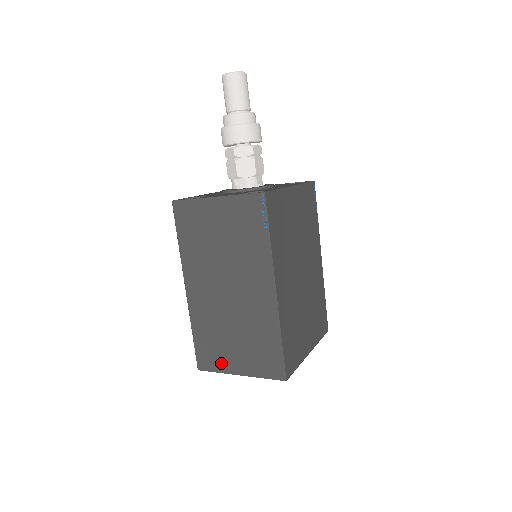
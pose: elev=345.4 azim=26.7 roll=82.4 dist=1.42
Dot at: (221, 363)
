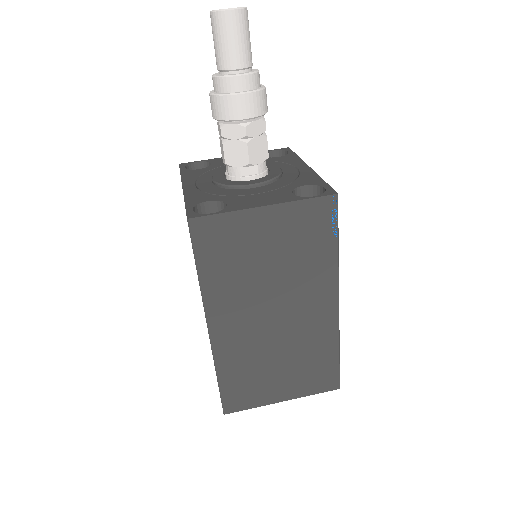
Dot at: (259, 397)
